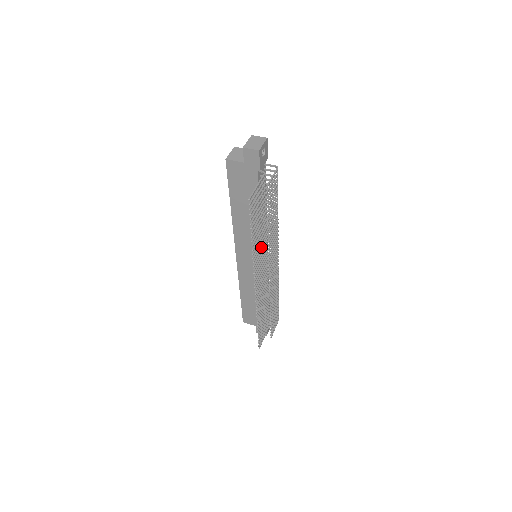
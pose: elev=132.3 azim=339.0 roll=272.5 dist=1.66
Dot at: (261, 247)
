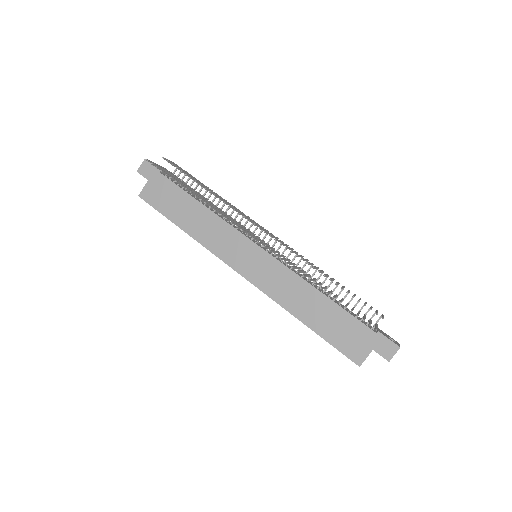
Dot at: (223, 214)
